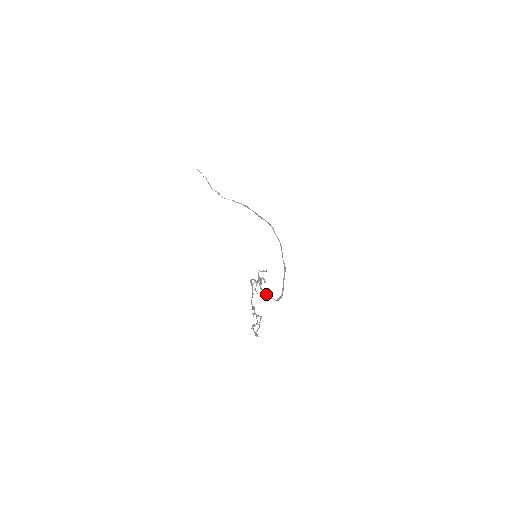
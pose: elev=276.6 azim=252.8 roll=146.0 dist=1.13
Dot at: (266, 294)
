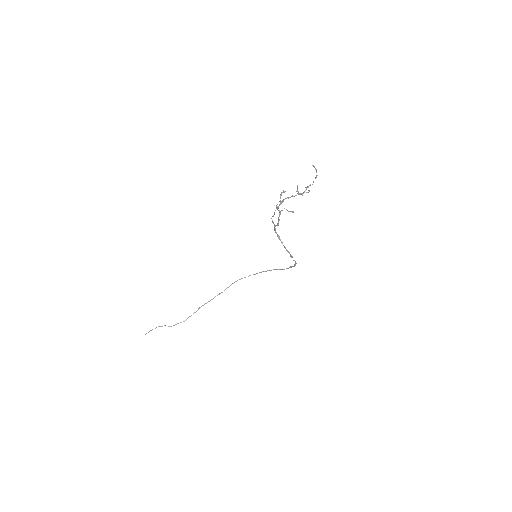
Dot at: (288, 252)
